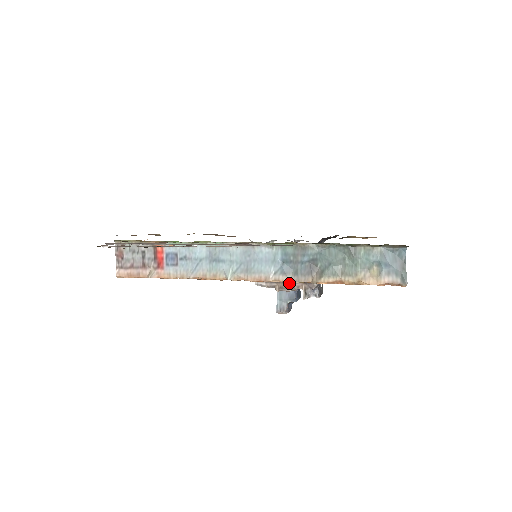
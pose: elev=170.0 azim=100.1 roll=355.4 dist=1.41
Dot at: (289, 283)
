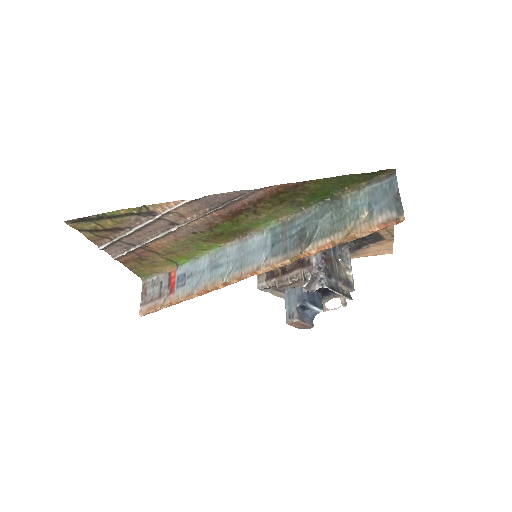
Dot at: (287, 273)
